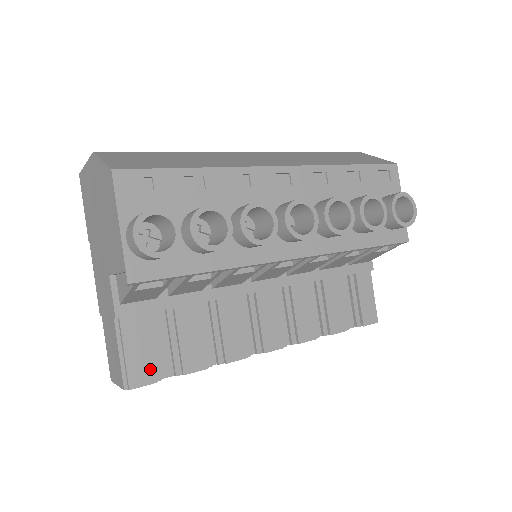
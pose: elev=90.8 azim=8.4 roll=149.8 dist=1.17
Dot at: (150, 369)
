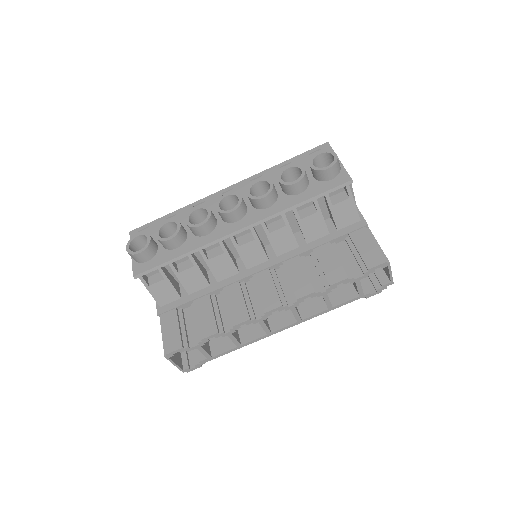
Dot at: (178, 340)
